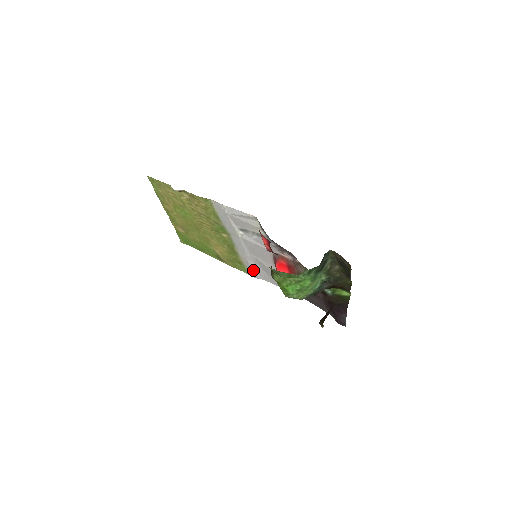
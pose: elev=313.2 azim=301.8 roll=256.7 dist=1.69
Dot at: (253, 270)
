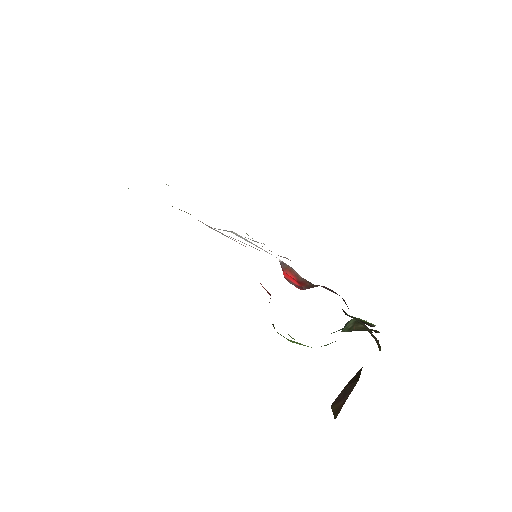
Dot at: occluded
